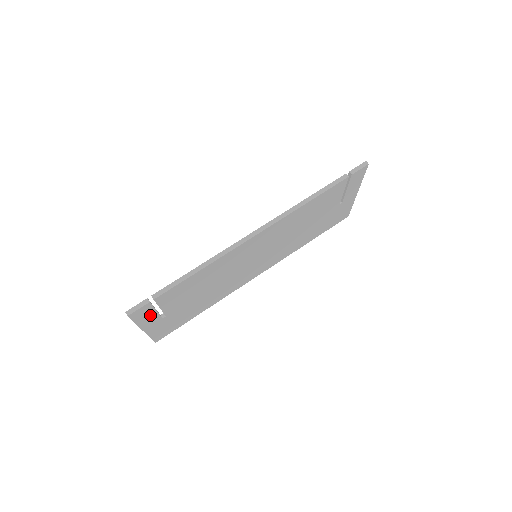
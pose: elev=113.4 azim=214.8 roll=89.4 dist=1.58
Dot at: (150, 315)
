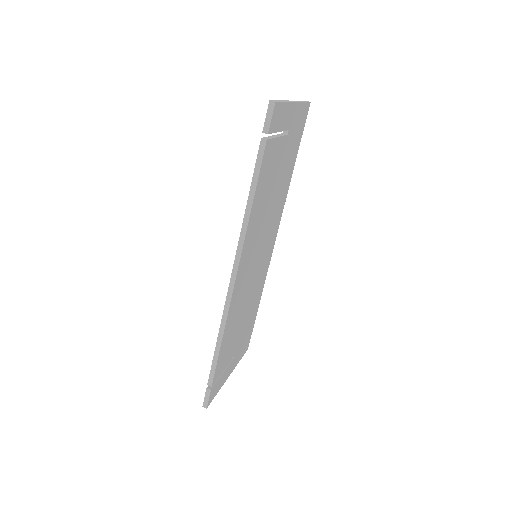
Dot at: (222, 378)
